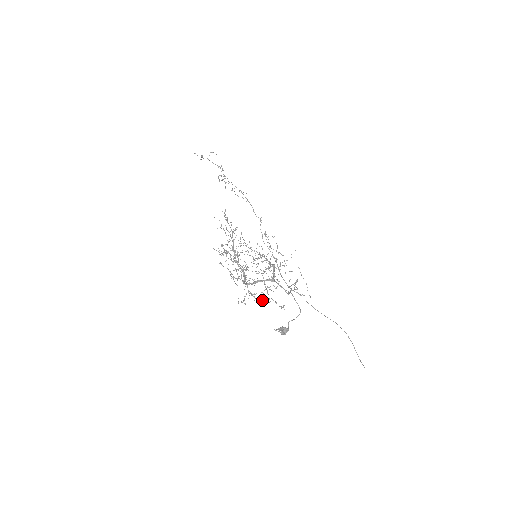
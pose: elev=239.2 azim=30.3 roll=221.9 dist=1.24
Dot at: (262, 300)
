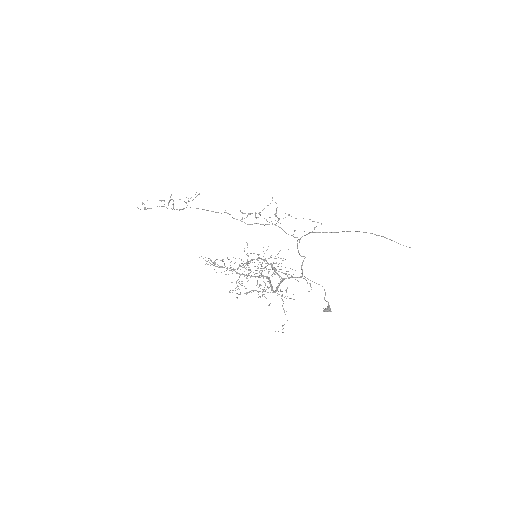
Dot at: occluded
